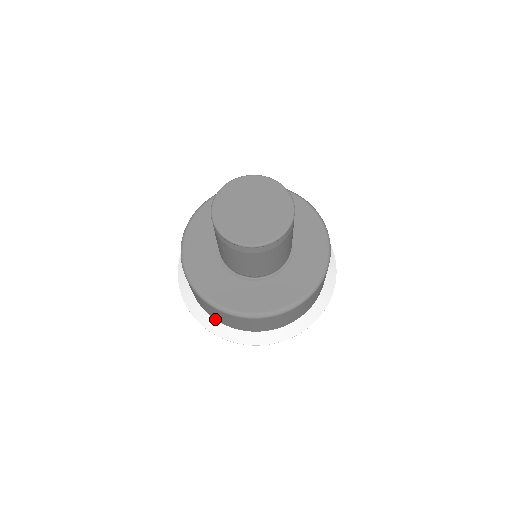
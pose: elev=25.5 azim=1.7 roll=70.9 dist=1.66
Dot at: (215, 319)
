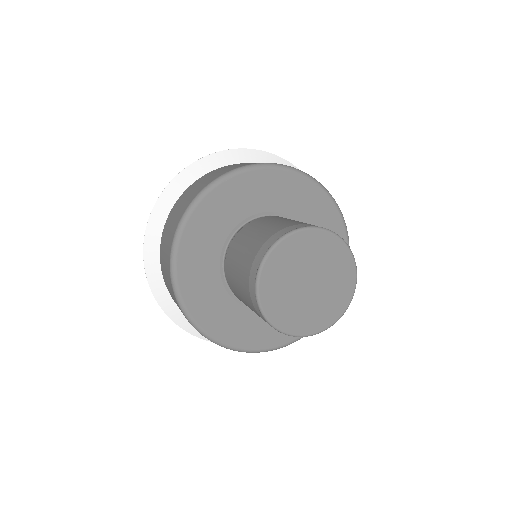
Dot at: occluded
